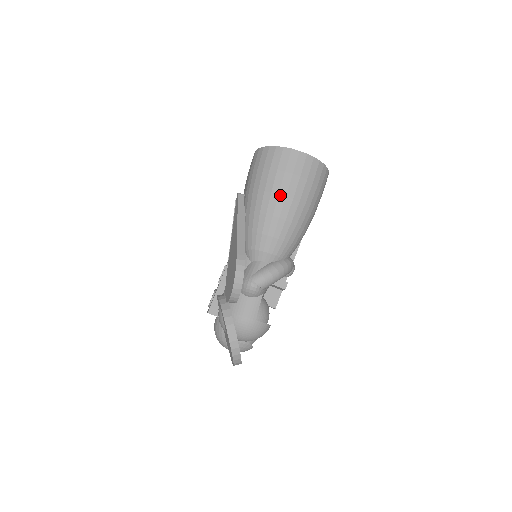
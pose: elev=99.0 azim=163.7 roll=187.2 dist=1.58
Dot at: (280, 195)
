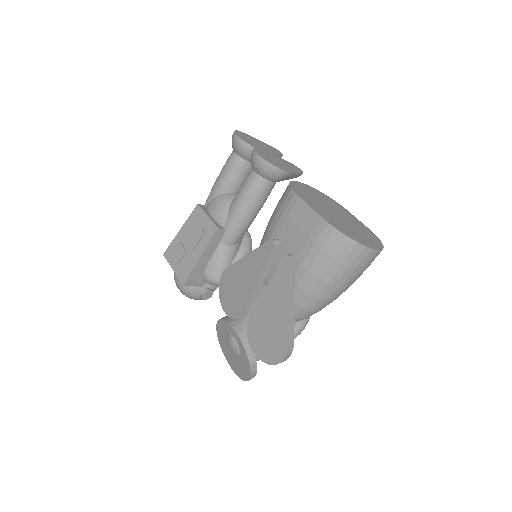
Dot at: (341, 287)
